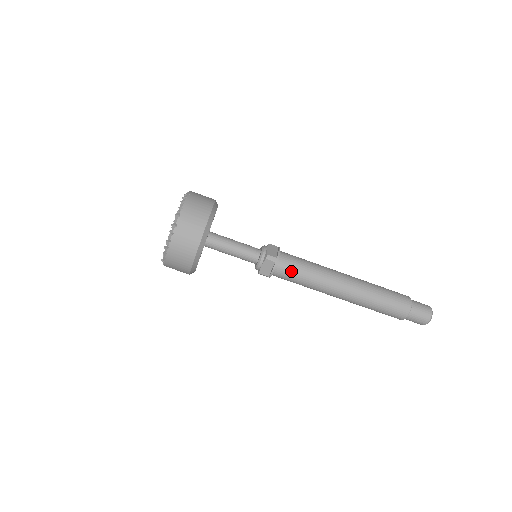
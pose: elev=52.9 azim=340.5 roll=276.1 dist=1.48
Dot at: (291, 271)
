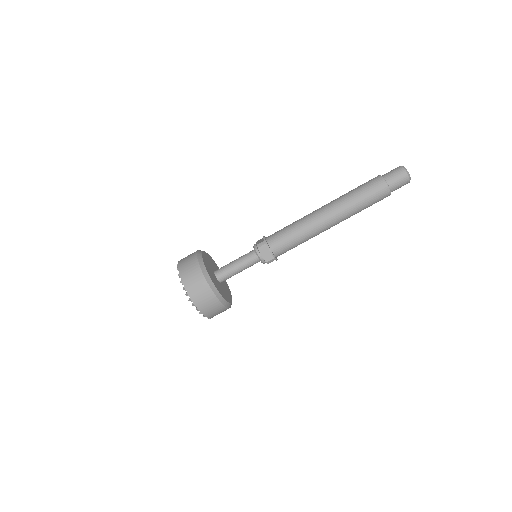
Dot at: (282, 239)
